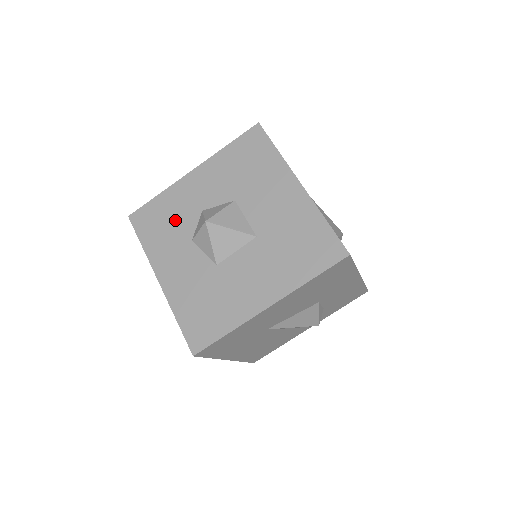
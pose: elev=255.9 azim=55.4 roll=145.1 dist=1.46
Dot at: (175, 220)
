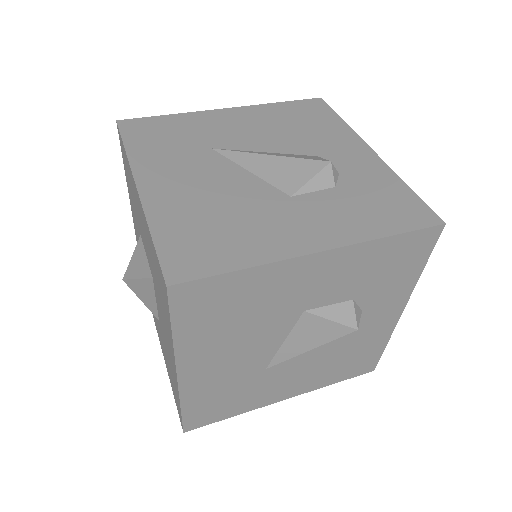
Dot at: occluded
